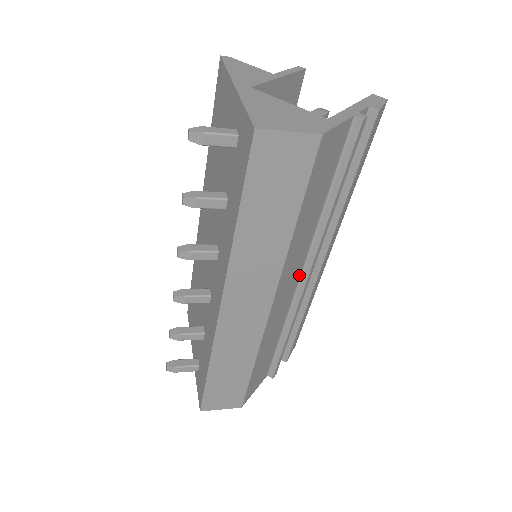
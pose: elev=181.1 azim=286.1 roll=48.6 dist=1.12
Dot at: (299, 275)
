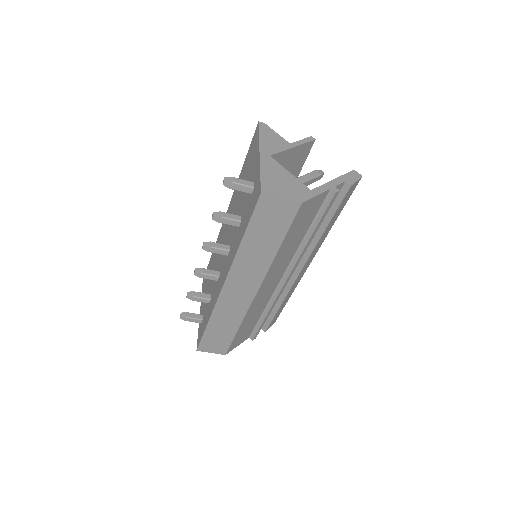
Dot at: (281, 276)
